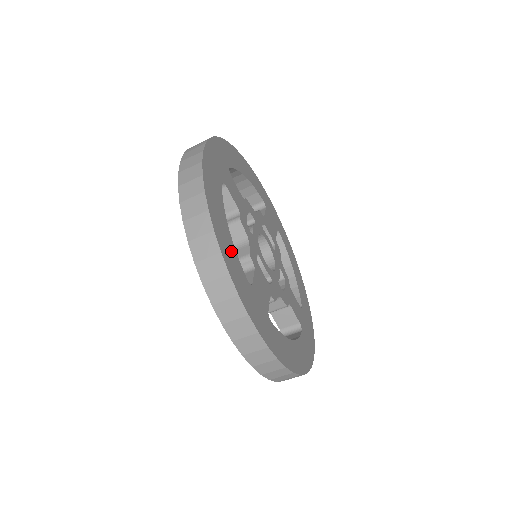
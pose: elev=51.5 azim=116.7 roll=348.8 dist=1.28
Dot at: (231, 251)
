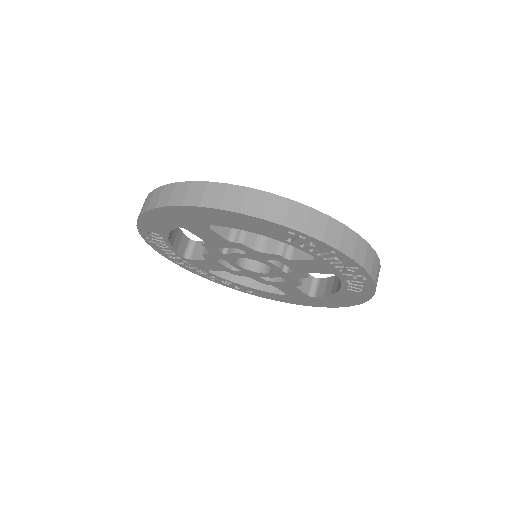
Dot at: occluded
